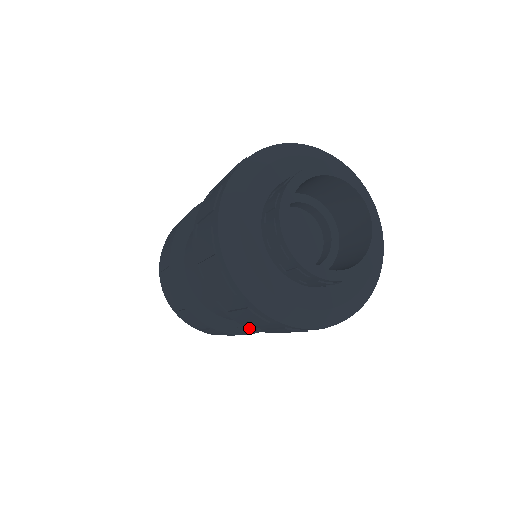
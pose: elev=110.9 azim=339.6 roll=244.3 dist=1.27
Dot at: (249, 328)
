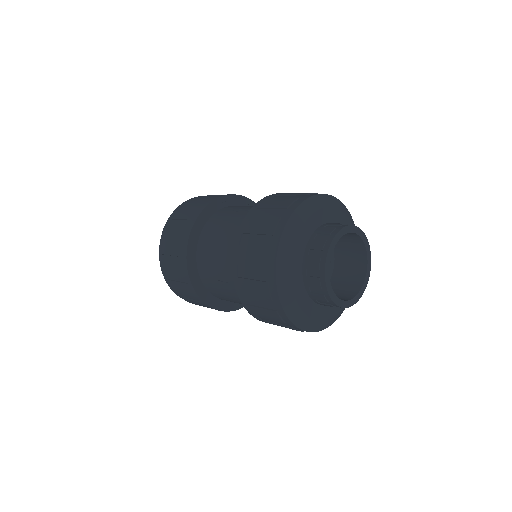
Dot at: (211, 301)
